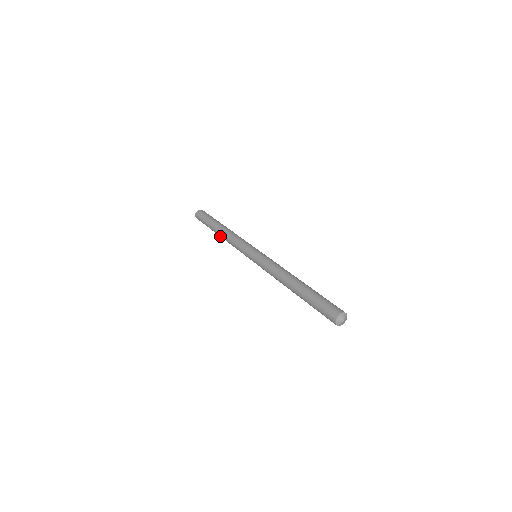
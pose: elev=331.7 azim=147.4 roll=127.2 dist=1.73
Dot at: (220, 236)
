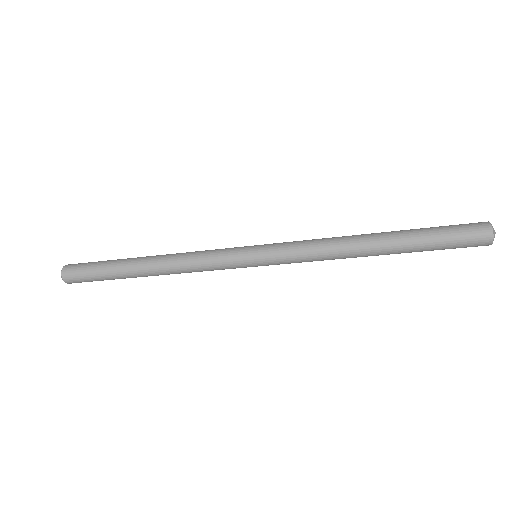
Dot at: (149, 264)
